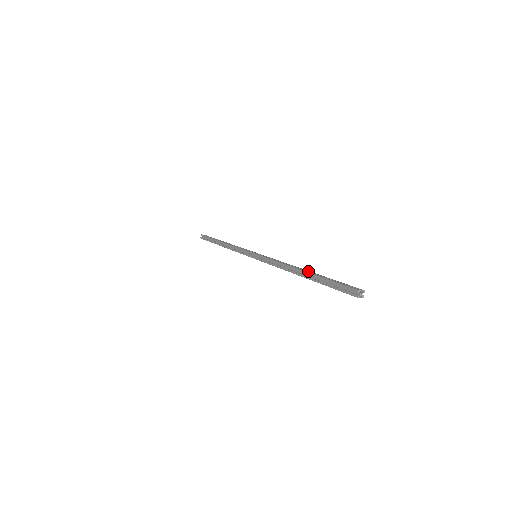
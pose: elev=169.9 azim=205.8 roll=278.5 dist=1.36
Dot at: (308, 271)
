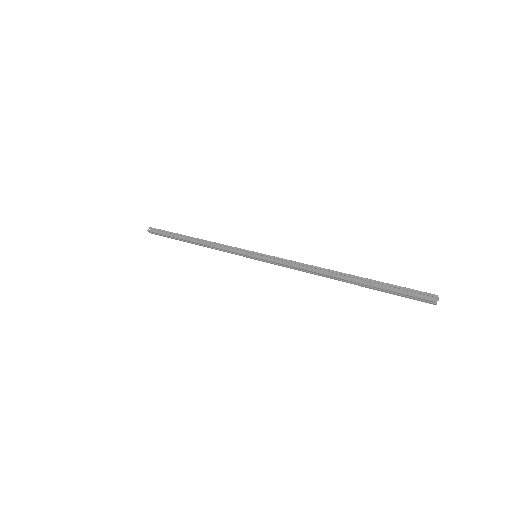
Dot at: (350, 276)
